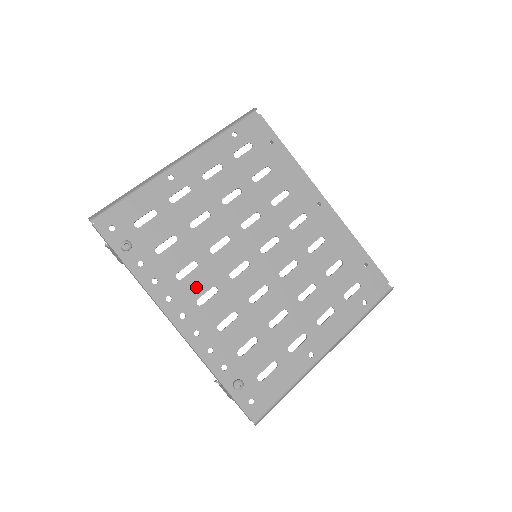
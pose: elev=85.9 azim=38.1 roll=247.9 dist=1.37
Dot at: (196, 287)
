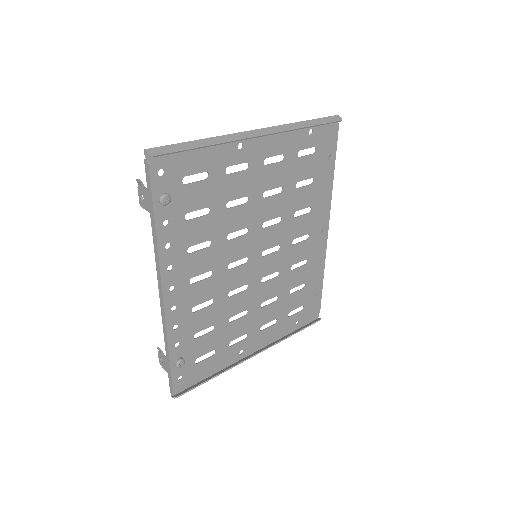
Dot at: (198, 266)
